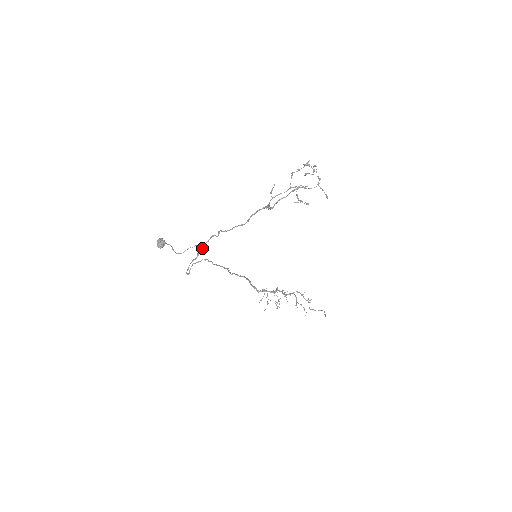
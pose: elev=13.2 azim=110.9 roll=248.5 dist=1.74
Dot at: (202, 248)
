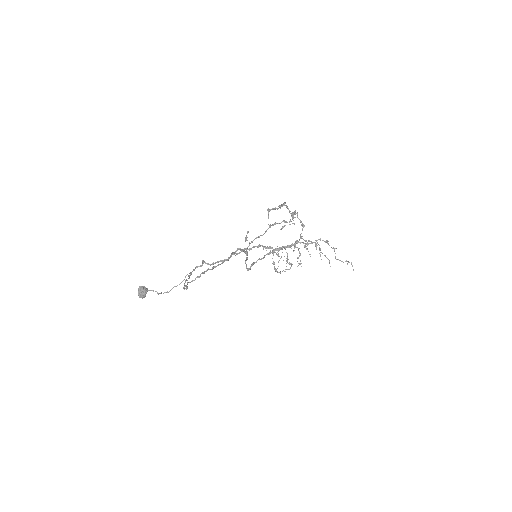
Dot at: (190, 274)
